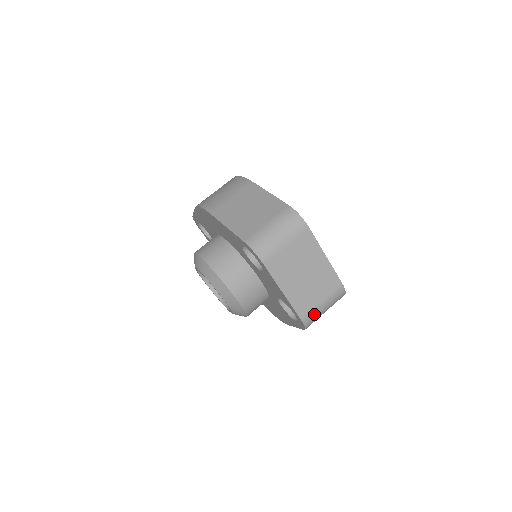
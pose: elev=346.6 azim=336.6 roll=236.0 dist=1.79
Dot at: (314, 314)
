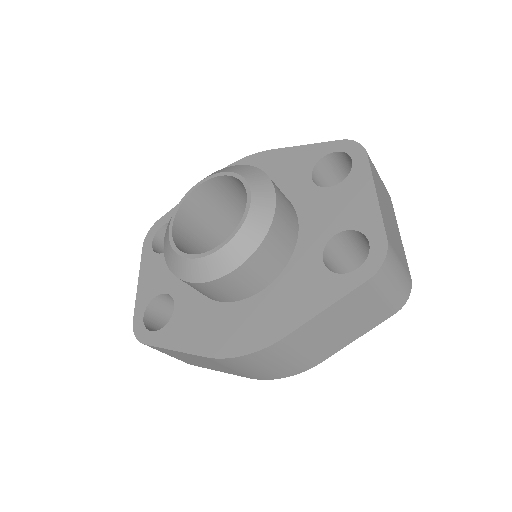
Dot at: (394, 259)
